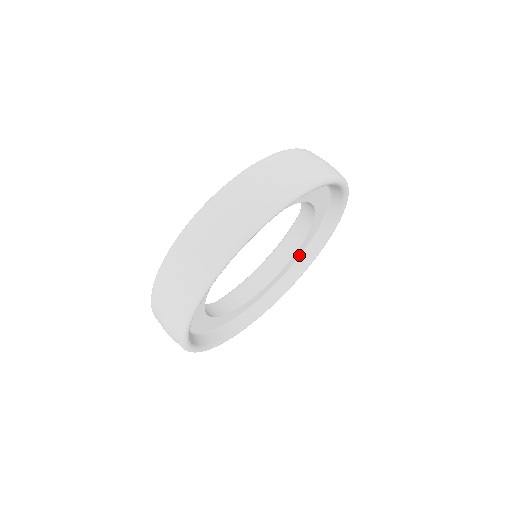
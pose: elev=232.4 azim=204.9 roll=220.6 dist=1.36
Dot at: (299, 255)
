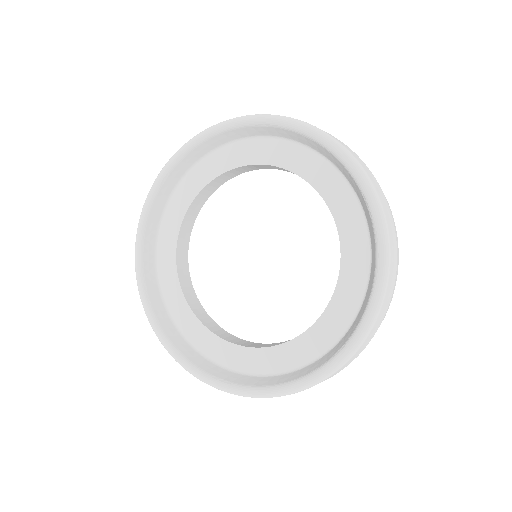
Dot at: occluded
